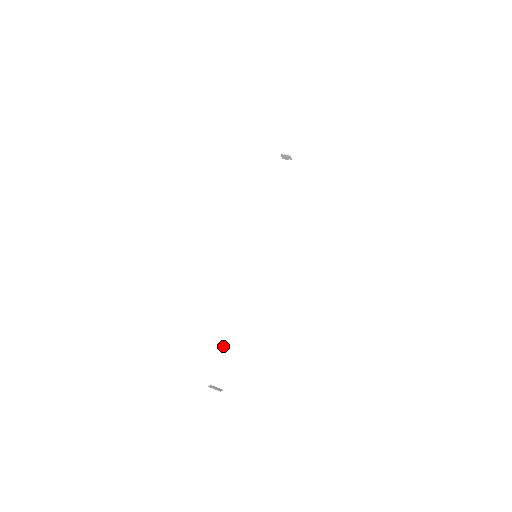
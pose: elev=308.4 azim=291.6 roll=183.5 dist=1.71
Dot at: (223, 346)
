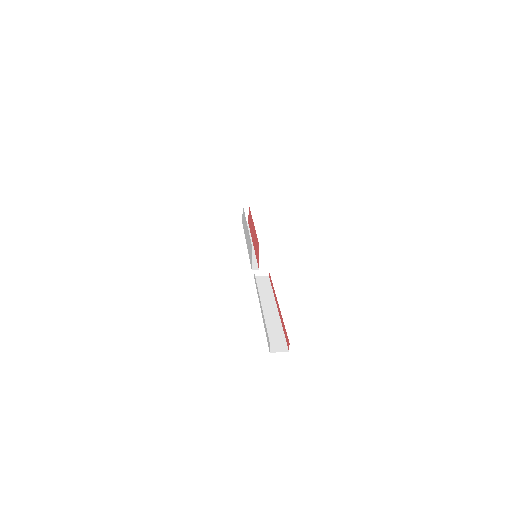
Dot at: occluded
